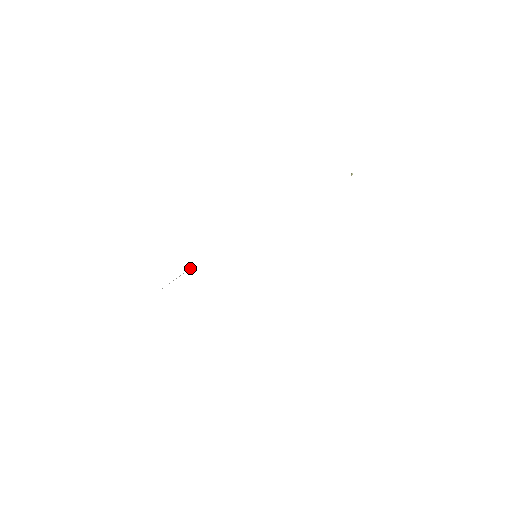
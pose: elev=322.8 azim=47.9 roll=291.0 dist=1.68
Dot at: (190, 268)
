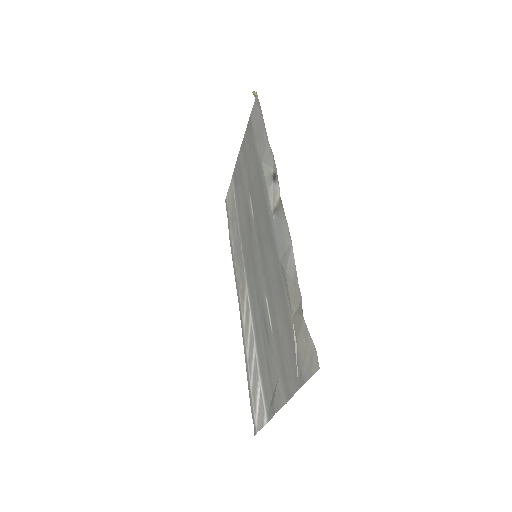
Dot at: (295, 335)
